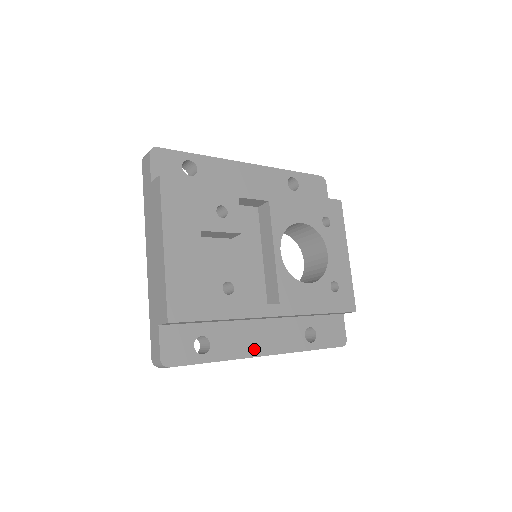
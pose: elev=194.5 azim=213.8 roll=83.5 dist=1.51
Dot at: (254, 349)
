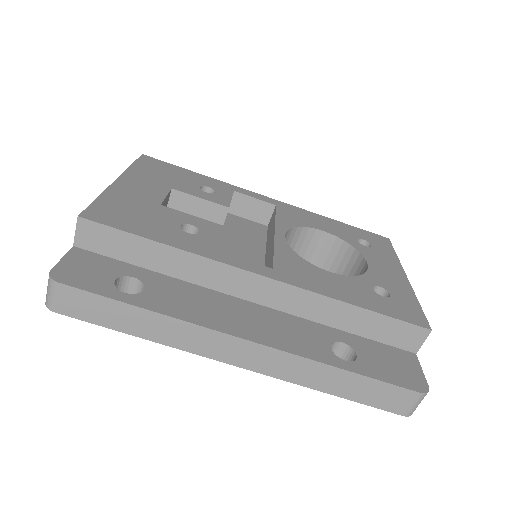
Dot at: (223, 323)
